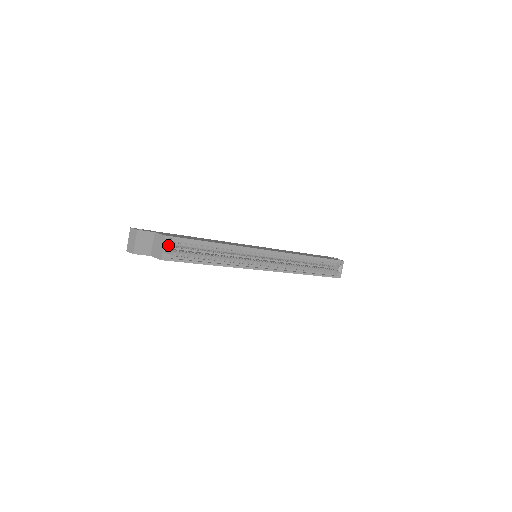
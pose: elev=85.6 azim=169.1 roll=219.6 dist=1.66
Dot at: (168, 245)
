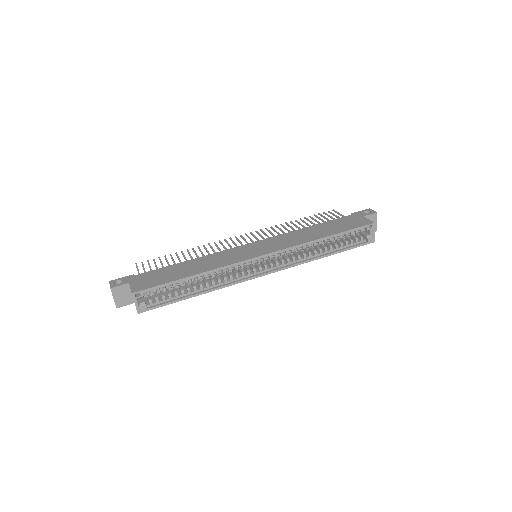
Dot at: (139, 298)
